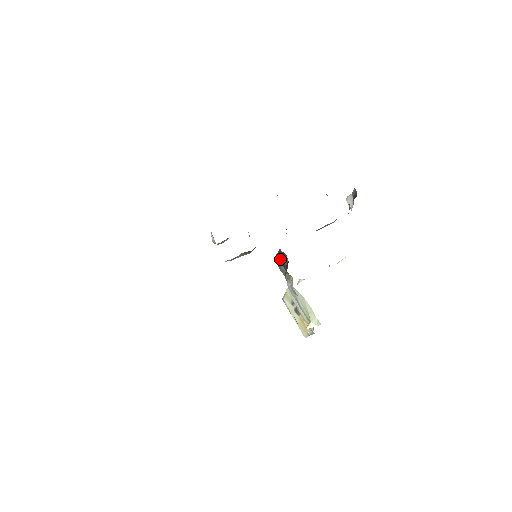
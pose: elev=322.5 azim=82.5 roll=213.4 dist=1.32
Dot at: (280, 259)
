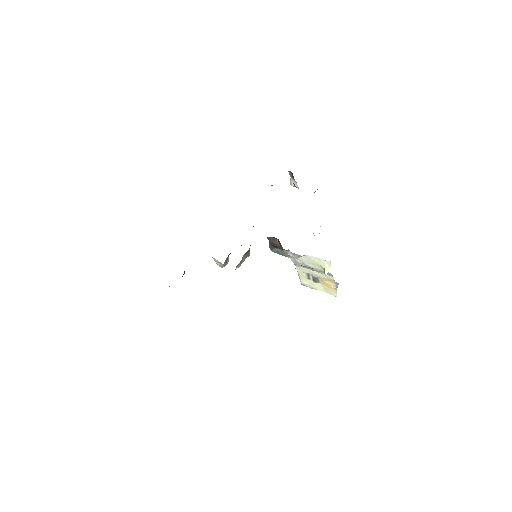
Dot at: (273, 245)
